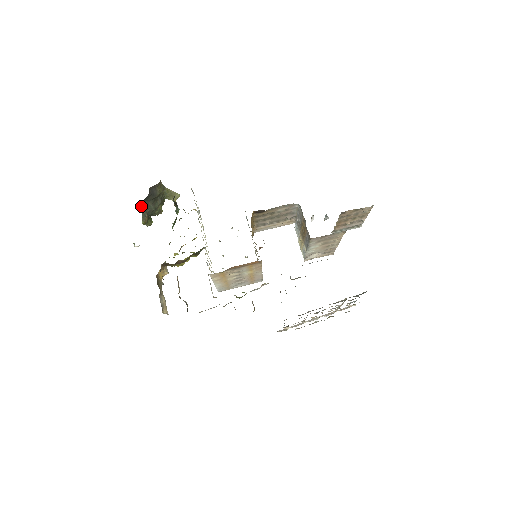
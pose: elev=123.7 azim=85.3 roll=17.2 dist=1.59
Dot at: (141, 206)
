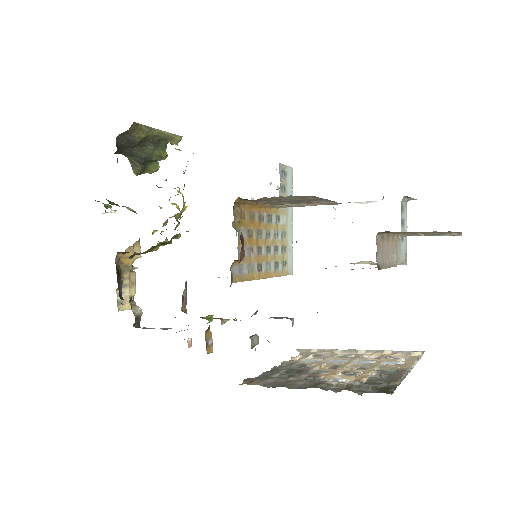
Dot at: (124, 154)
